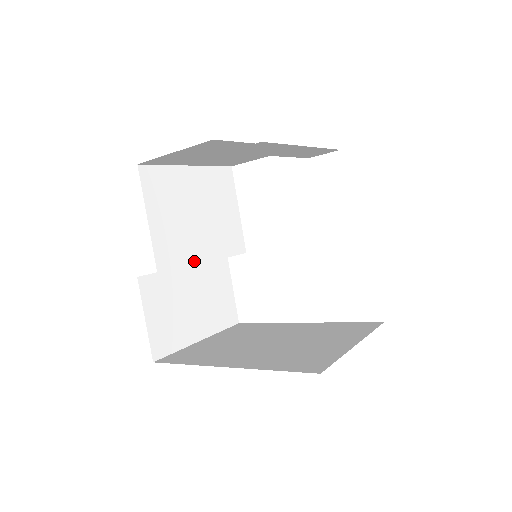
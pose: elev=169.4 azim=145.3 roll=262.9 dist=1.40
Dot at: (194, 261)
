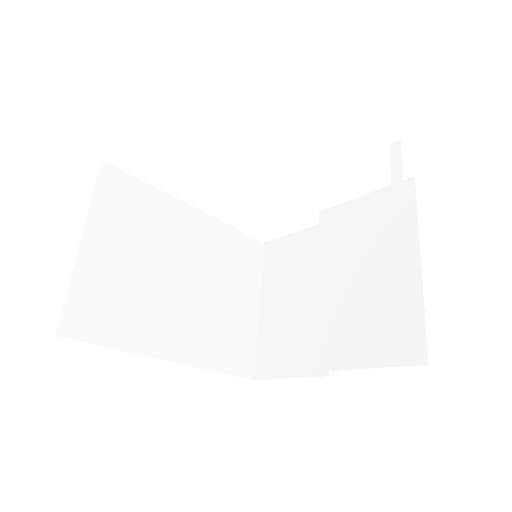
Dot at: occluded
